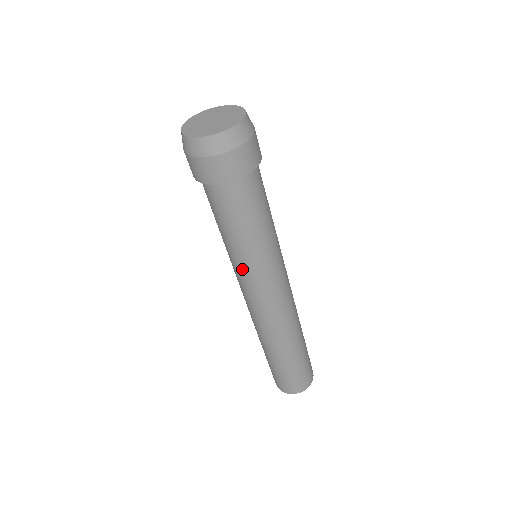
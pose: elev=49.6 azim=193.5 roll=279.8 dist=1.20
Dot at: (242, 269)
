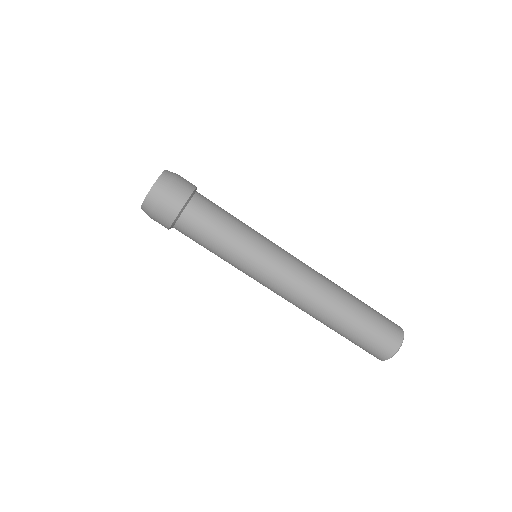
Dot at: occluded
